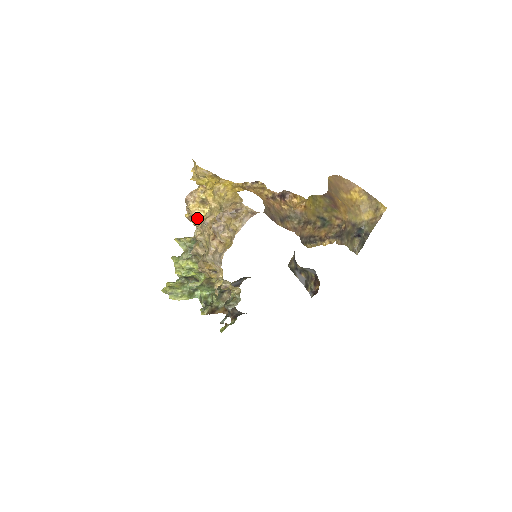
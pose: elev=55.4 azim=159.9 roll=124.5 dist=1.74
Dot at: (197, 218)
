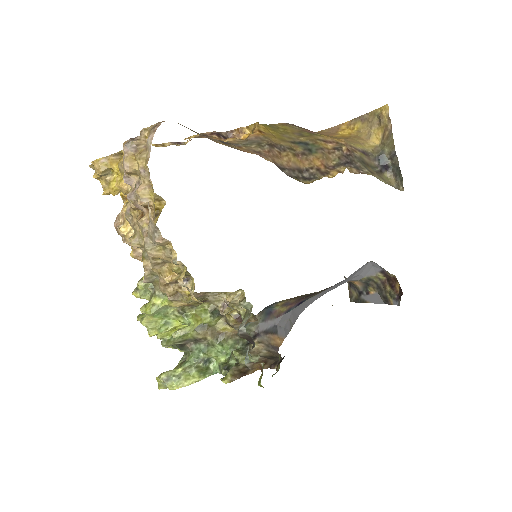
Dot at: occluded
